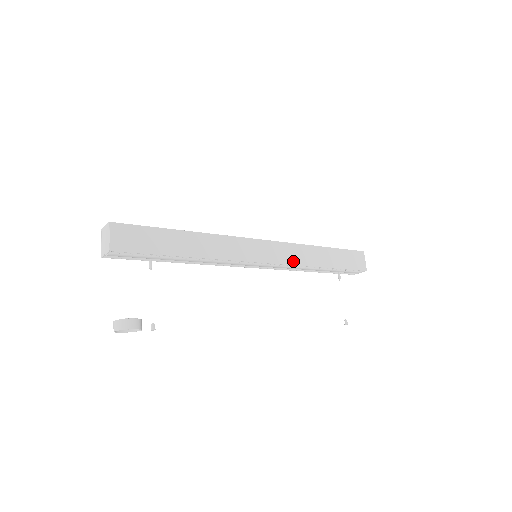
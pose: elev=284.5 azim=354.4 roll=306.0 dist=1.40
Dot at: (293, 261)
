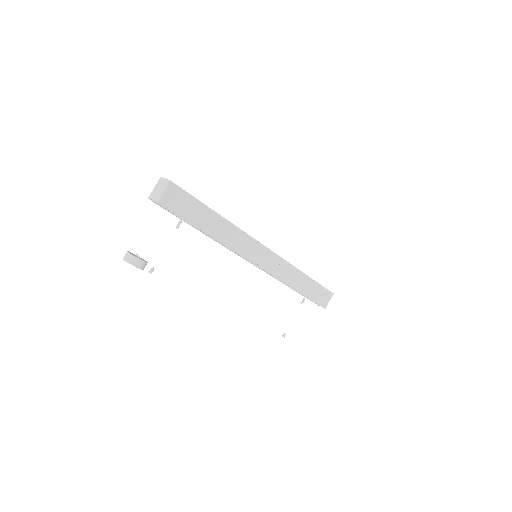
Dot at: (279, 275)
